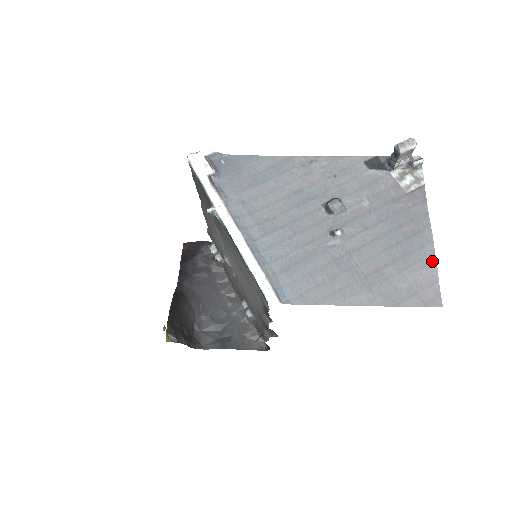
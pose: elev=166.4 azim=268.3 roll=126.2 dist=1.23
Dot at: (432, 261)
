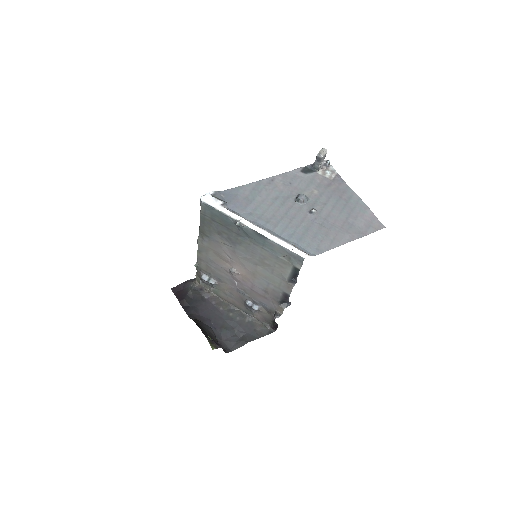
Dot at: (366, 208)
